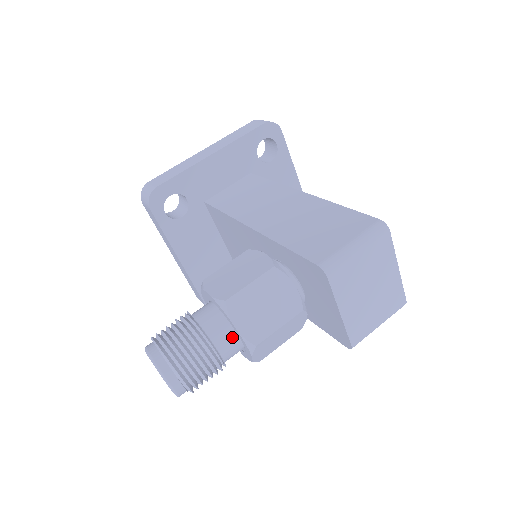
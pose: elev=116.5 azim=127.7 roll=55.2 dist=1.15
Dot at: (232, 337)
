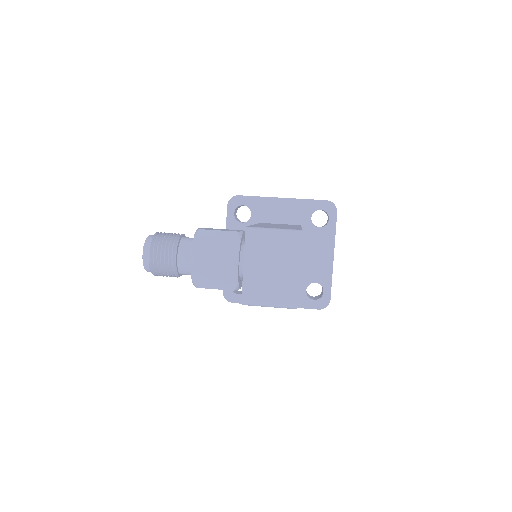
Dot at: (190, 254)
